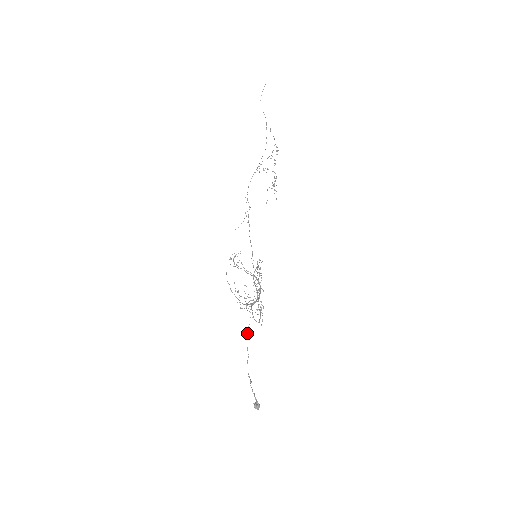
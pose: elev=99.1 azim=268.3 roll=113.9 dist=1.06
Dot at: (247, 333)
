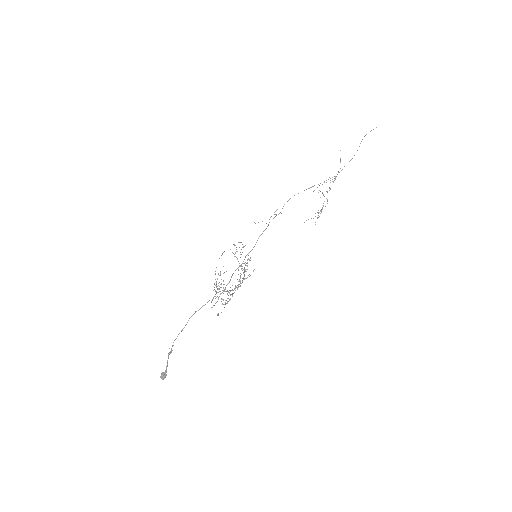
Dot at: occluded
